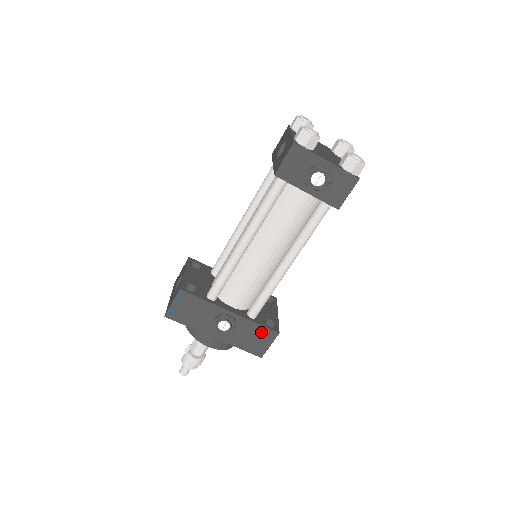
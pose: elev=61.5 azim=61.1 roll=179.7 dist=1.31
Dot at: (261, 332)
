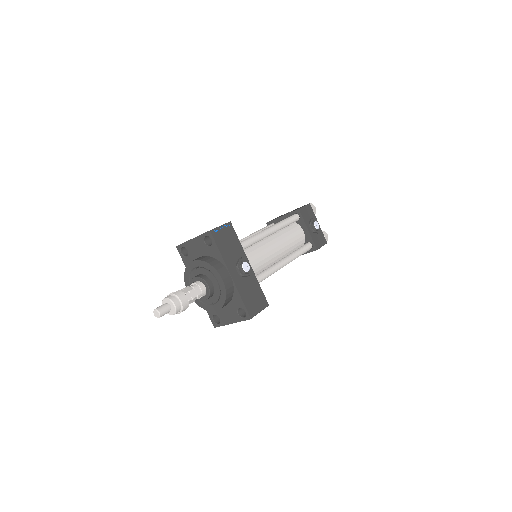
Dot at: (259, 295)
